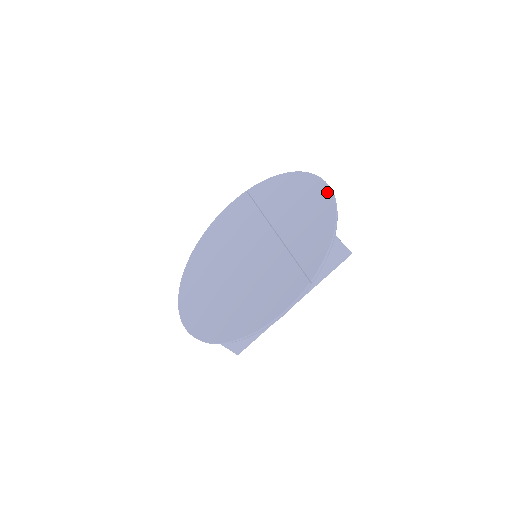
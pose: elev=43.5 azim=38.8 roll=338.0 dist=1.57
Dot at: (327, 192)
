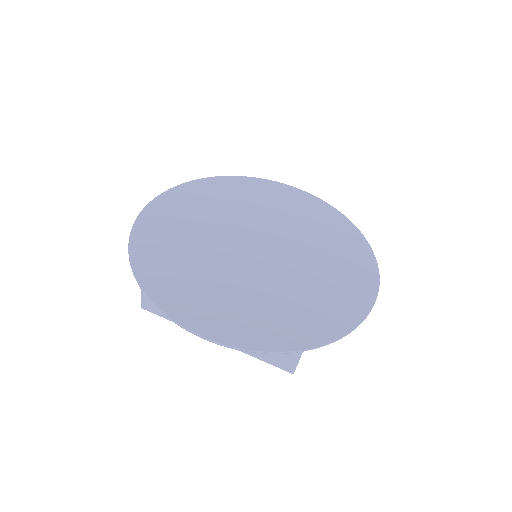
Dot at: (311, 196)
